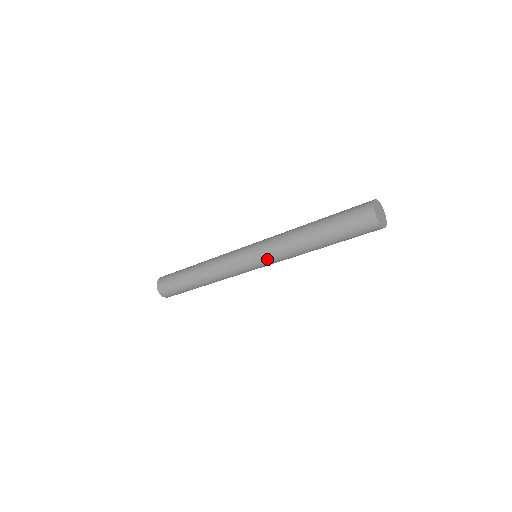
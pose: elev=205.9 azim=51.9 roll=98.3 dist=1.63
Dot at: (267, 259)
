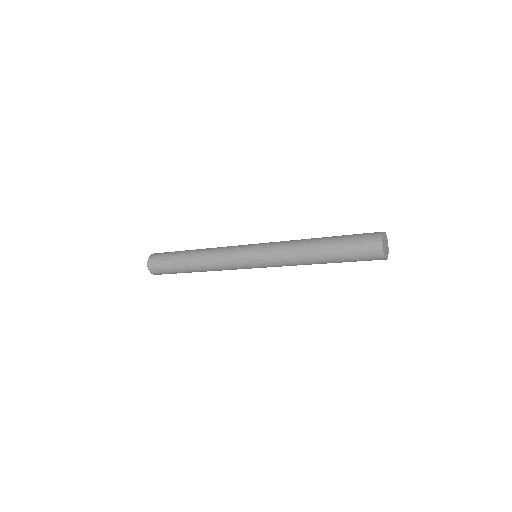
Dot at: (270, 266)
